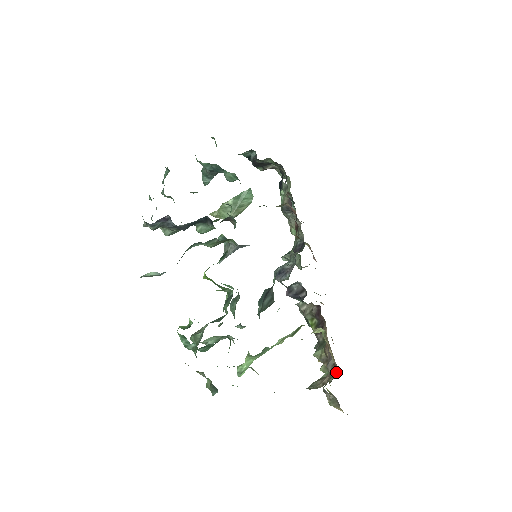
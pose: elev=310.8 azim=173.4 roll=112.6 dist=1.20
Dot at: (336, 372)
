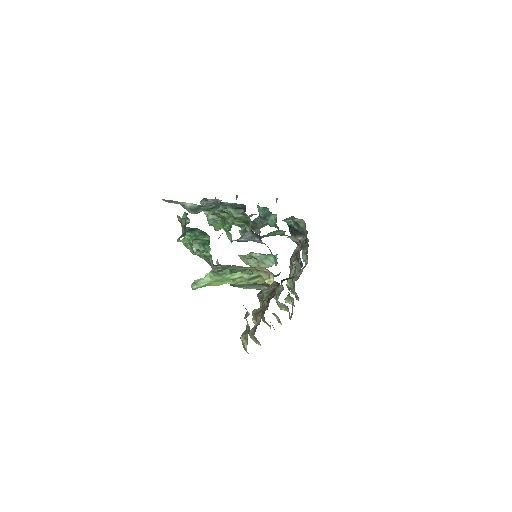
Dot at: (261, 318)
